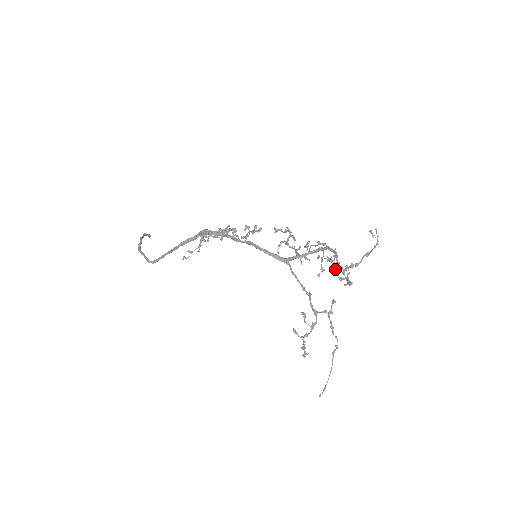
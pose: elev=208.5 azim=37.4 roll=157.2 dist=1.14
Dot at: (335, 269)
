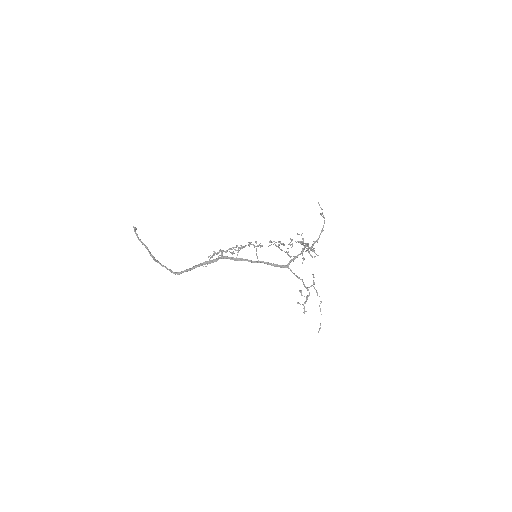
Dot at: (308, 252)
